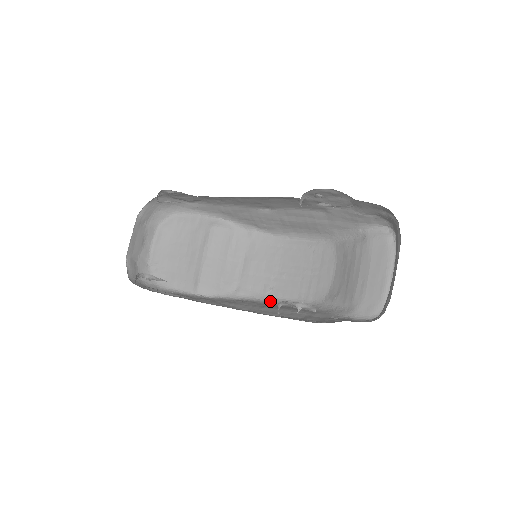
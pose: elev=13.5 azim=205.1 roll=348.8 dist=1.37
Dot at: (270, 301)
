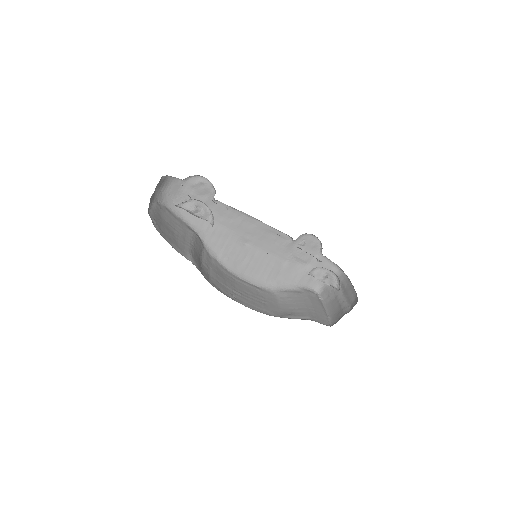
Dot at: occluded
